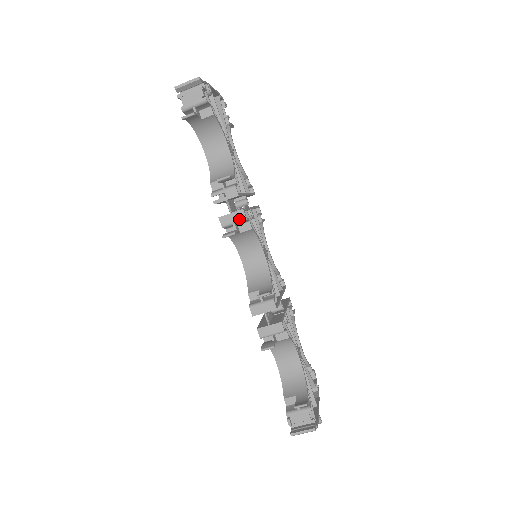
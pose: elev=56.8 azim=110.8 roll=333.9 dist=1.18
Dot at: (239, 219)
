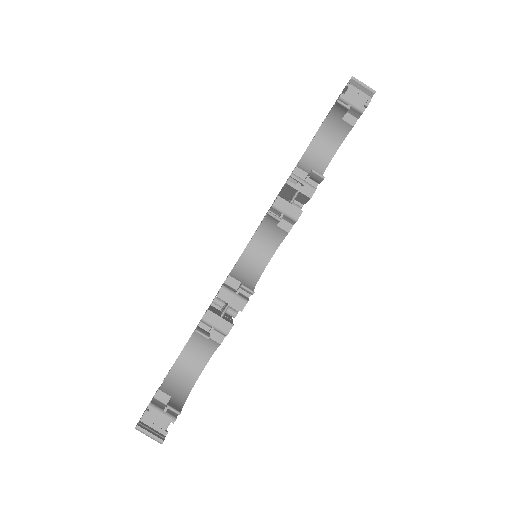
Dot at: (292, 214)
